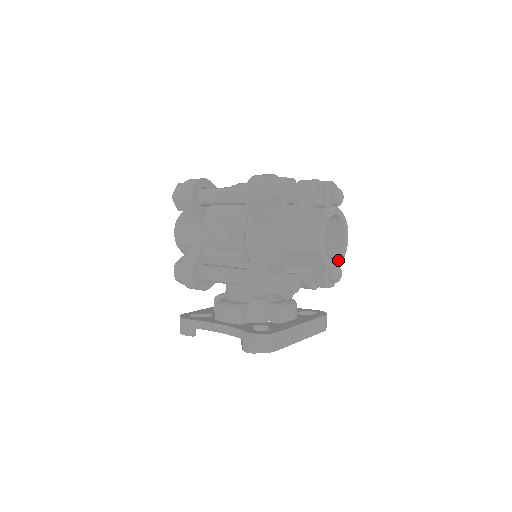
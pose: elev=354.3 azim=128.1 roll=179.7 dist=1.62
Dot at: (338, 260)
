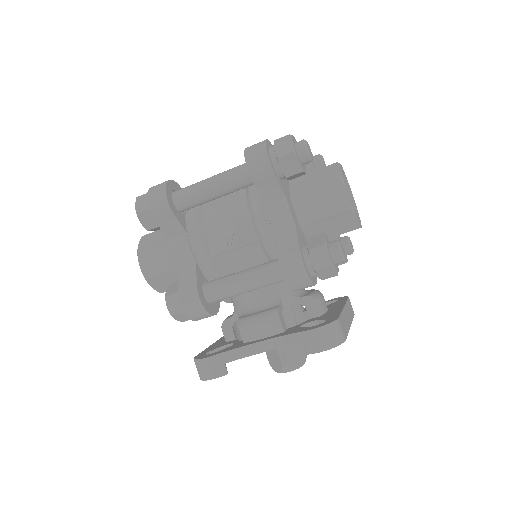
Dot at: (359, 220)
